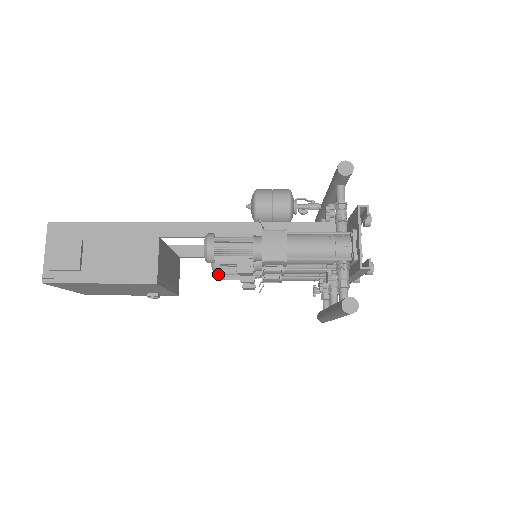
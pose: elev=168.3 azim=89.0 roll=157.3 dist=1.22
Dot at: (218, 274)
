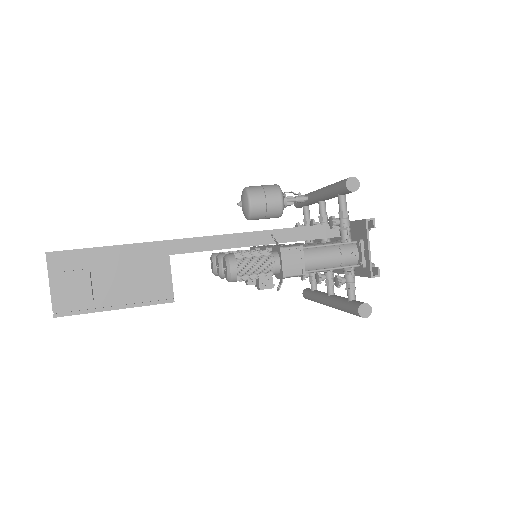
Dot at: (215, 272)
